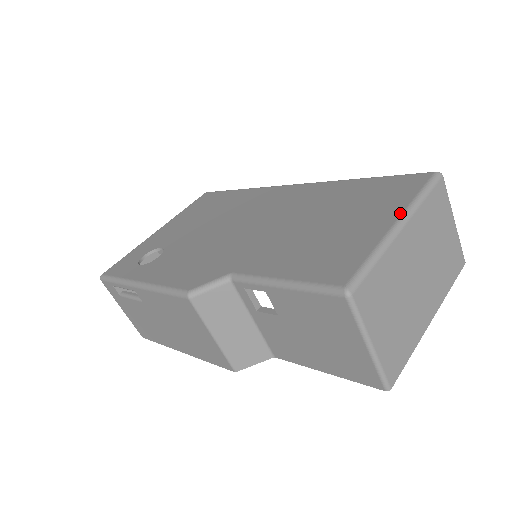
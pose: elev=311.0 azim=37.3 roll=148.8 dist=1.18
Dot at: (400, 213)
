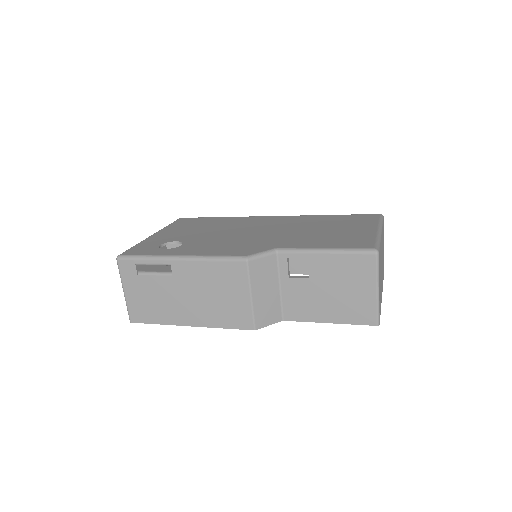
Dot at: (377, 226)
